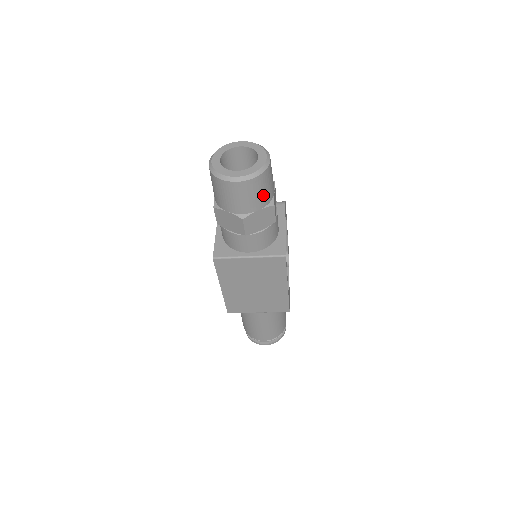
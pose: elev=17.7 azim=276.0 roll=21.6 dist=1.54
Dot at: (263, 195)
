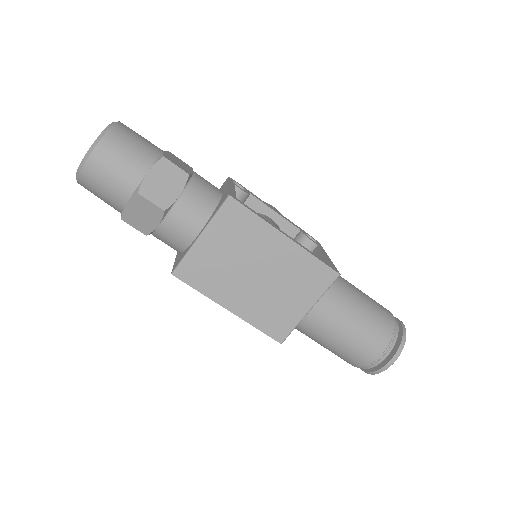
Dot at: (136, 153)
